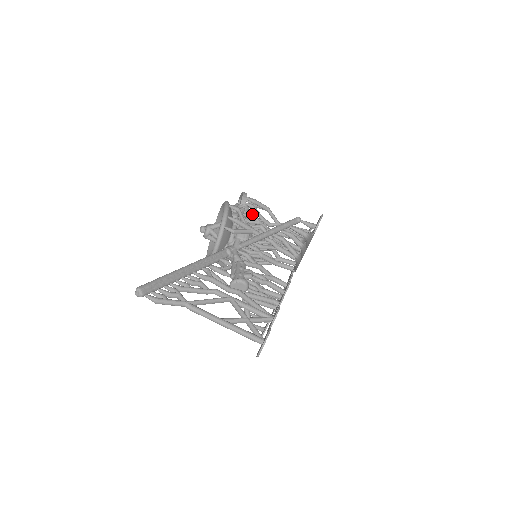
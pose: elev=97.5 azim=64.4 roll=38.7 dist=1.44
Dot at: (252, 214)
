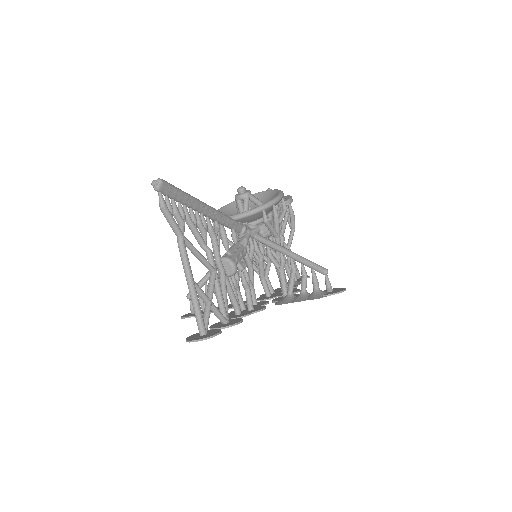
Dot at: occluded
